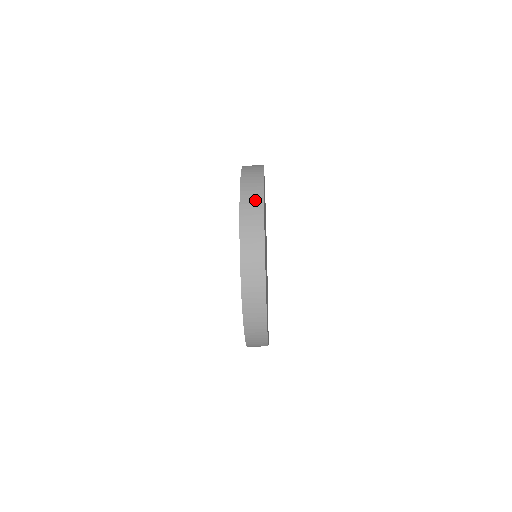
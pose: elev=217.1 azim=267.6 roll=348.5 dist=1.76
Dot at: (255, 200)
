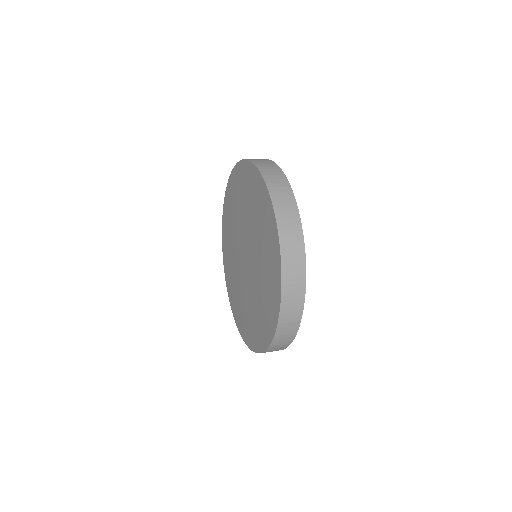
Dot at: (277, 350)
